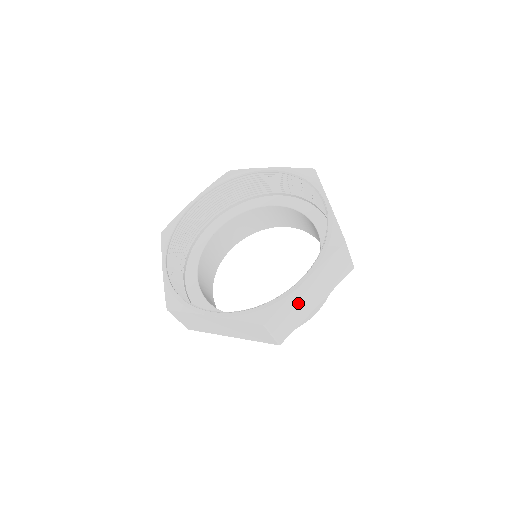
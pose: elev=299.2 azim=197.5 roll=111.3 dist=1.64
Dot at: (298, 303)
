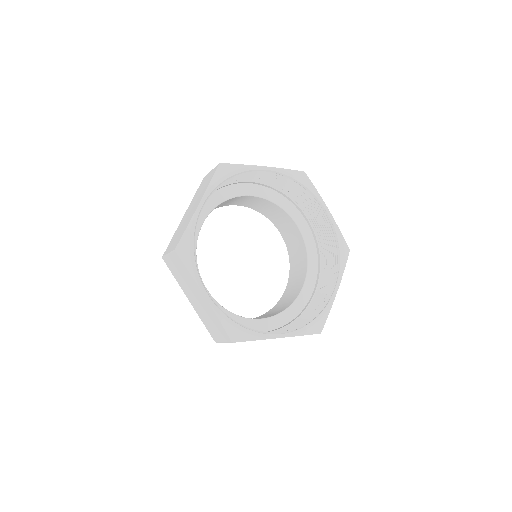
Dot at: occluded
